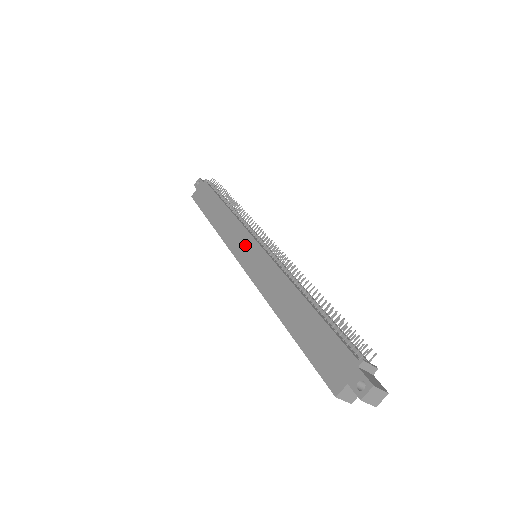
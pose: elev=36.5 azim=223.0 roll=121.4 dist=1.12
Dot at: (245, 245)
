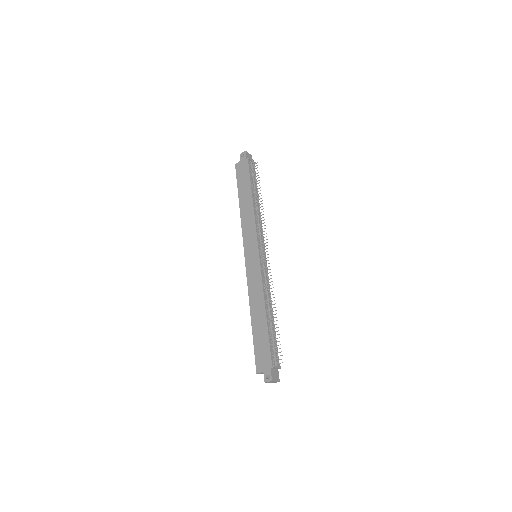
Dot at: (252, 247)
